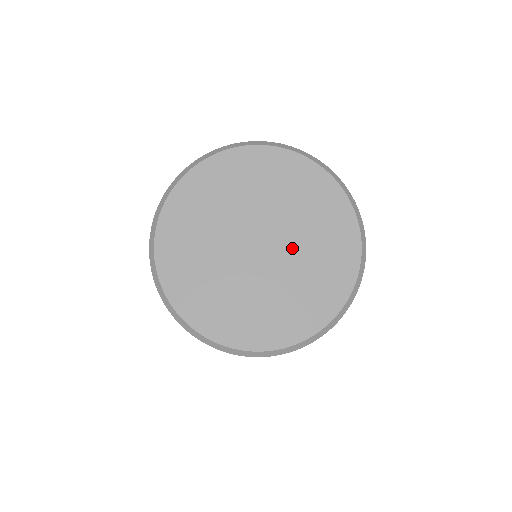
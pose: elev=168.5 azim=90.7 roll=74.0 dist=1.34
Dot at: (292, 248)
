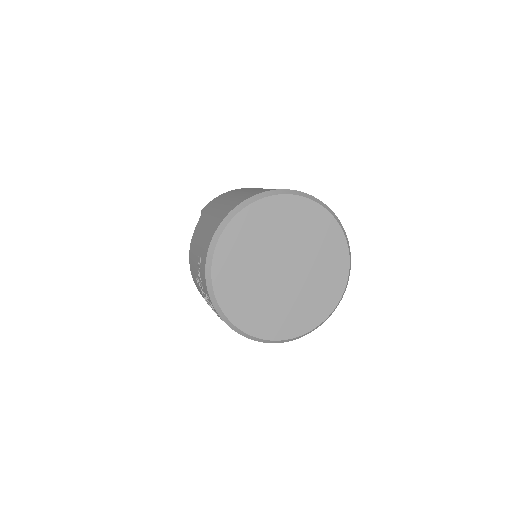
Dot at: (305, 260)
